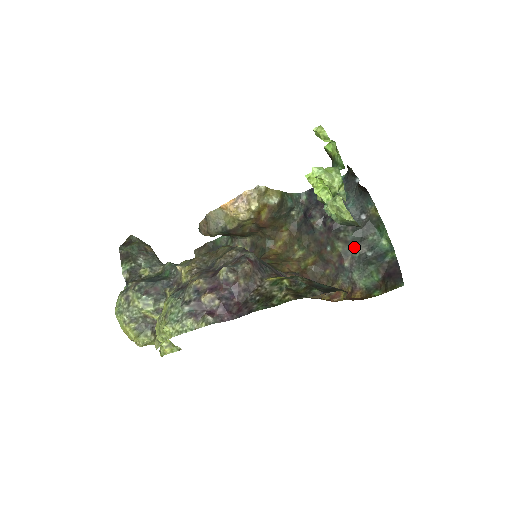
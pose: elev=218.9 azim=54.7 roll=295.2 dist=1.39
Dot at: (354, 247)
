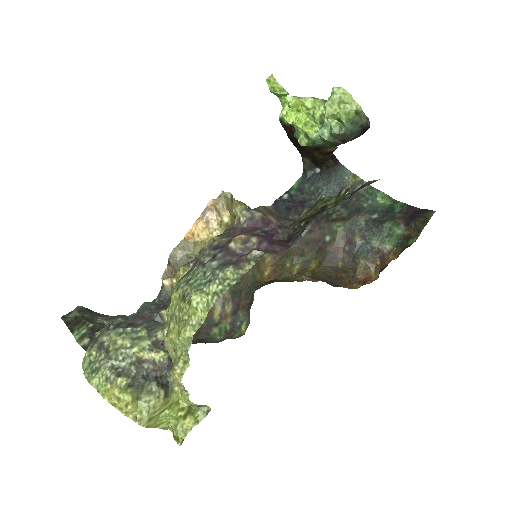
Dot at: (355, 219)
